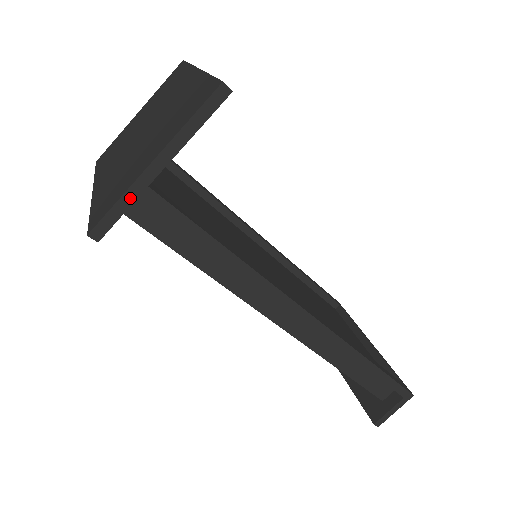
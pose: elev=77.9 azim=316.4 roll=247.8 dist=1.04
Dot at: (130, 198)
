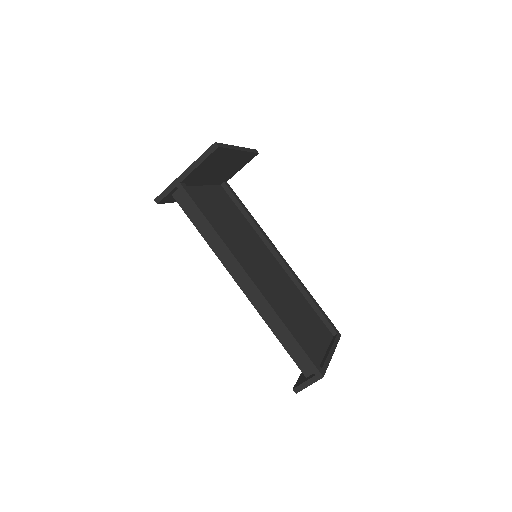
Dot at: (172, 187)
